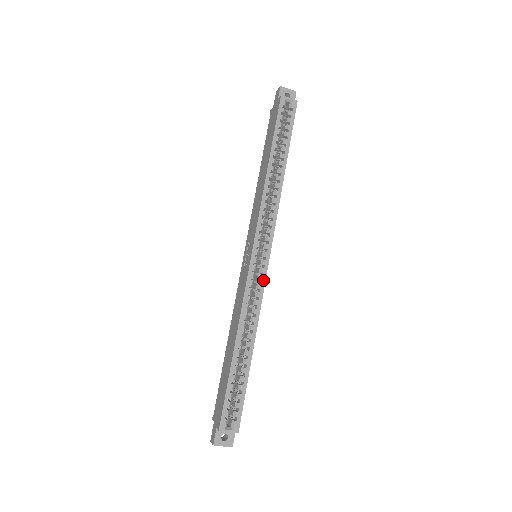
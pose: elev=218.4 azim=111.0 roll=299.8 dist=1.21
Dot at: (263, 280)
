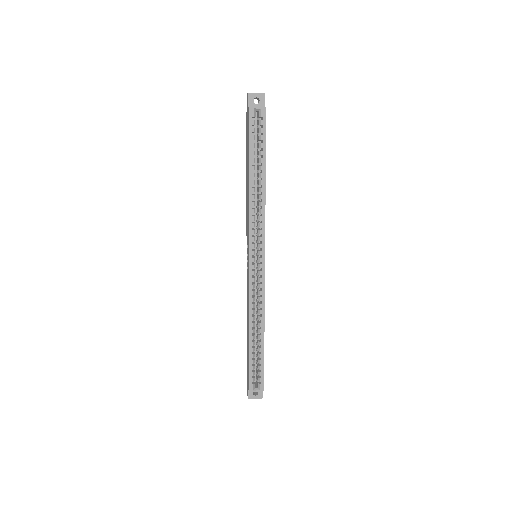
Dot at: (263, 281)
